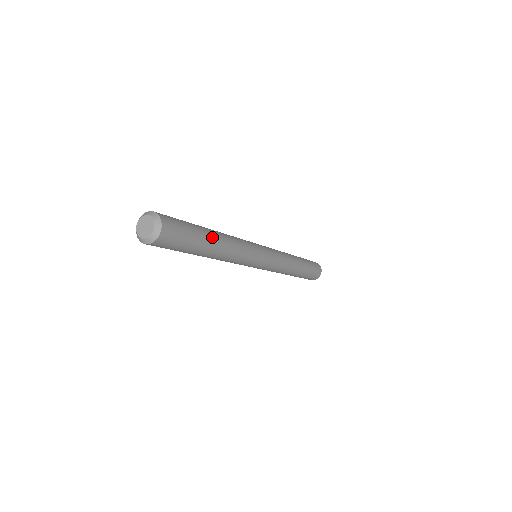
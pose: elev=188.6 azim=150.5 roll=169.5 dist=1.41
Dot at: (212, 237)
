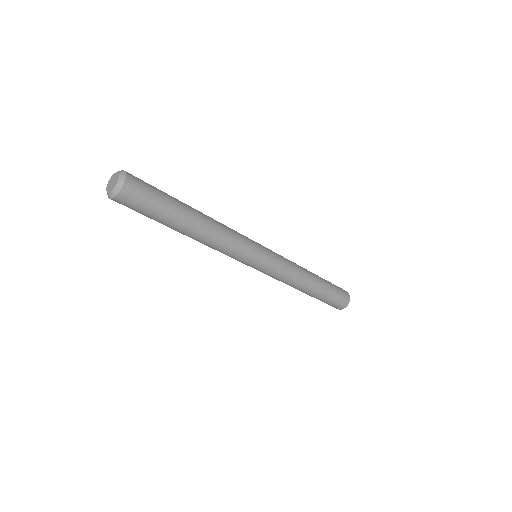
Dot at: (188, 219)
